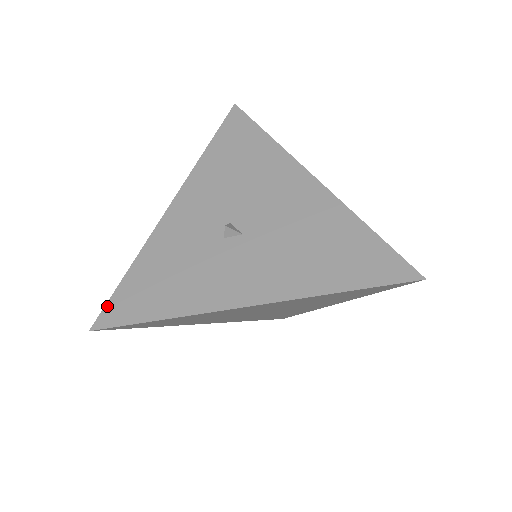
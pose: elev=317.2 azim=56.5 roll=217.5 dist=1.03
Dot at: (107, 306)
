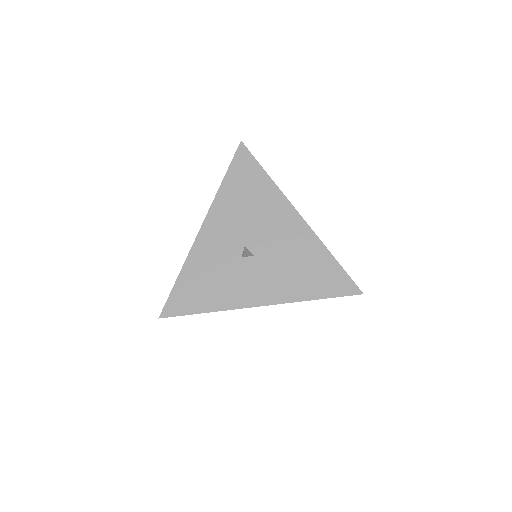
Dot at: (168, 302)
